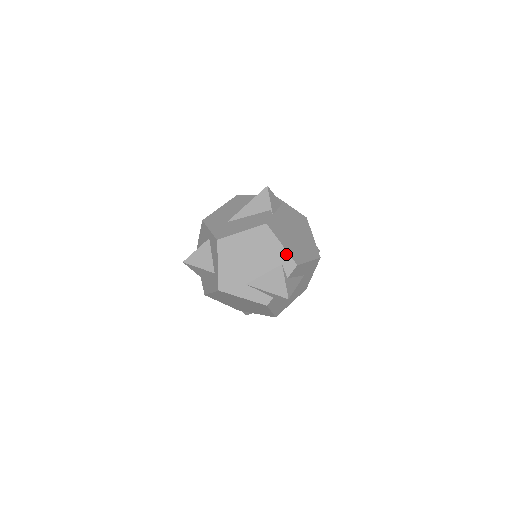
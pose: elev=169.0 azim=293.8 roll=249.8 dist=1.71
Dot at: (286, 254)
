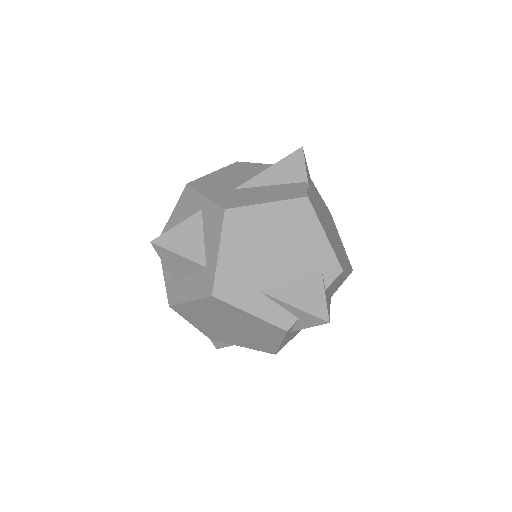
Dot at: (329, 250)
